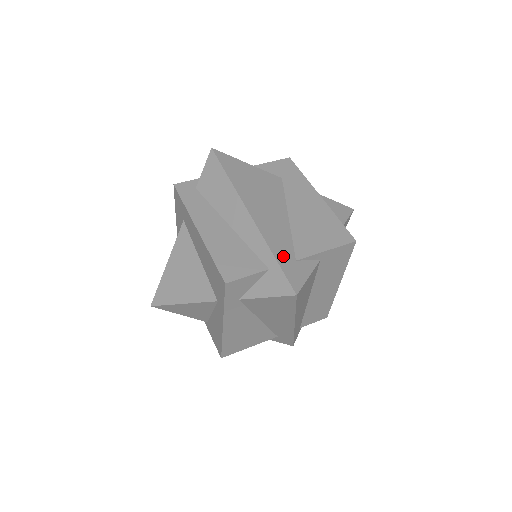
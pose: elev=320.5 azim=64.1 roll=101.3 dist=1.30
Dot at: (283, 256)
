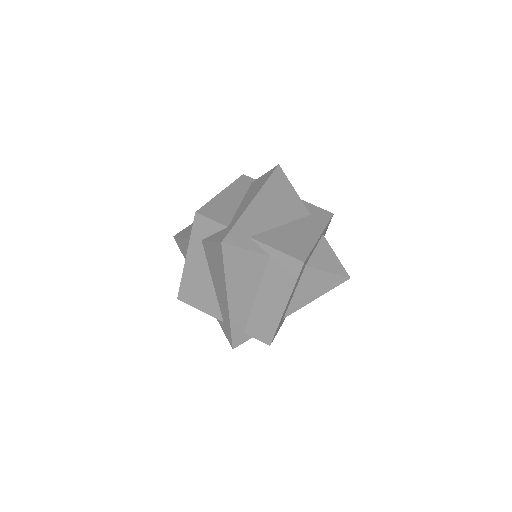
Dot at: (244, 227)
